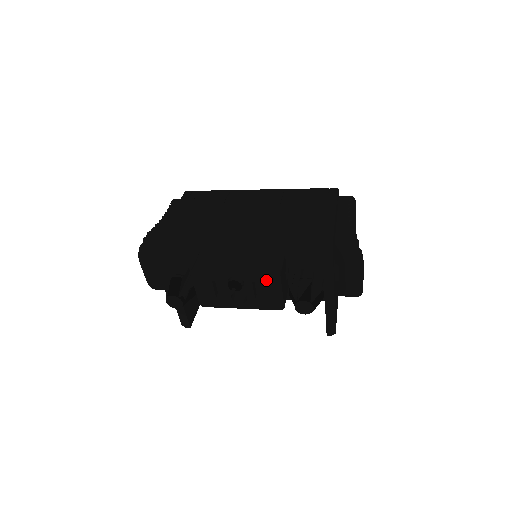
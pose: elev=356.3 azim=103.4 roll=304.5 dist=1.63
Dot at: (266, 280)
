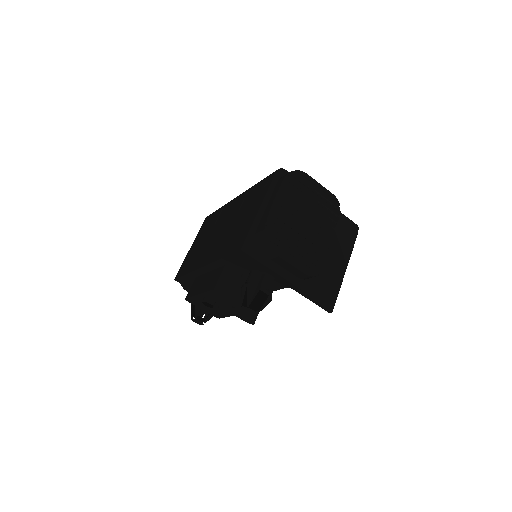
Dot at: (218, 296)
